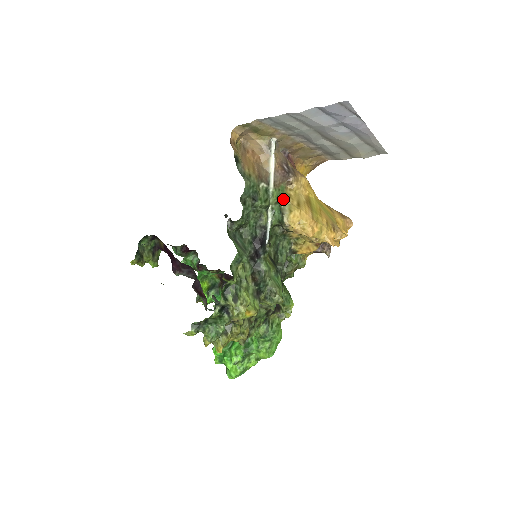
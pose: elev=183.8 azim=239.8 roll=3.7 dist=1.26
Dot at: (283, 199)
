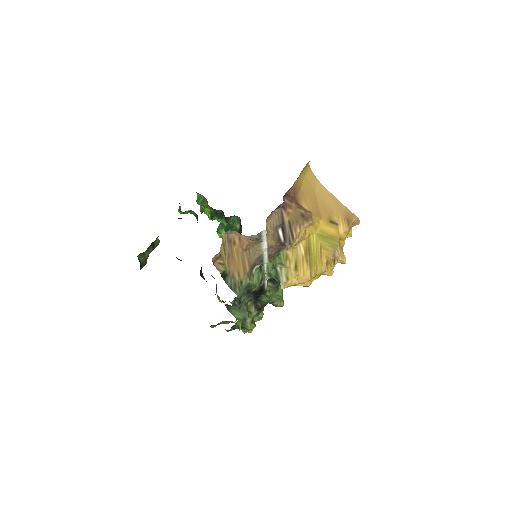
Dot at: (279, 264)
